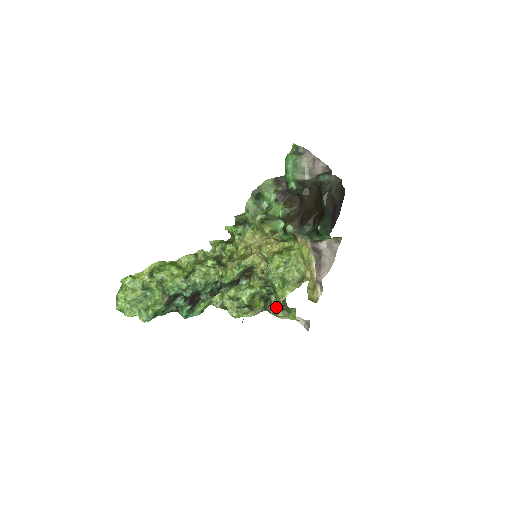
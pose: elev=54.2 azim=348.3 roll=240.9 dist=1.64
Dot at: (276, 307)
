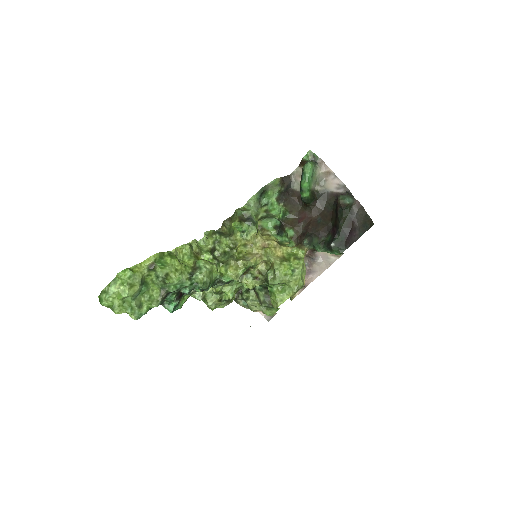
Dot at: (255, 302)
